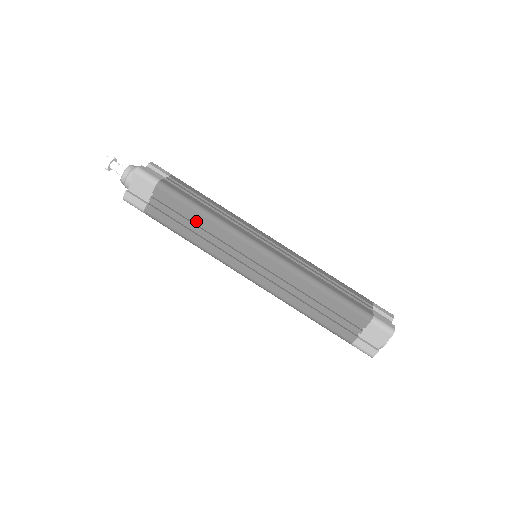
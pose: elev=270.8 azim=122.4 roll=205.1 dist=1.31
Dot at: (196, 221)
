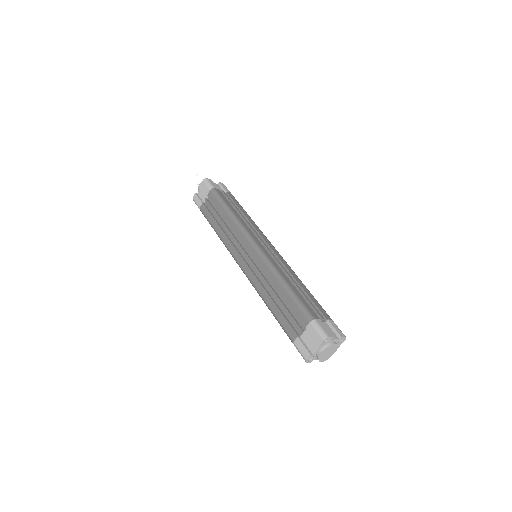
Dot at: (224, 219)
